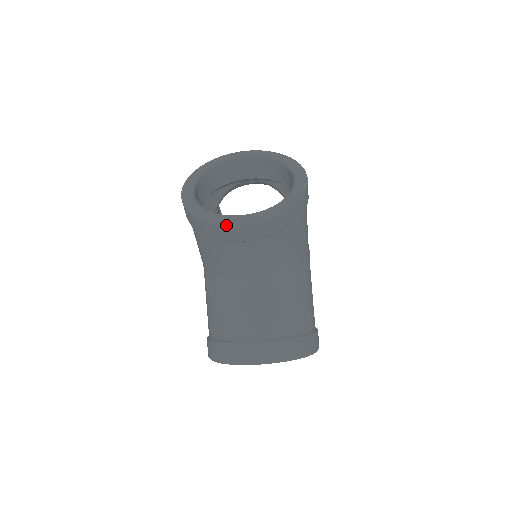
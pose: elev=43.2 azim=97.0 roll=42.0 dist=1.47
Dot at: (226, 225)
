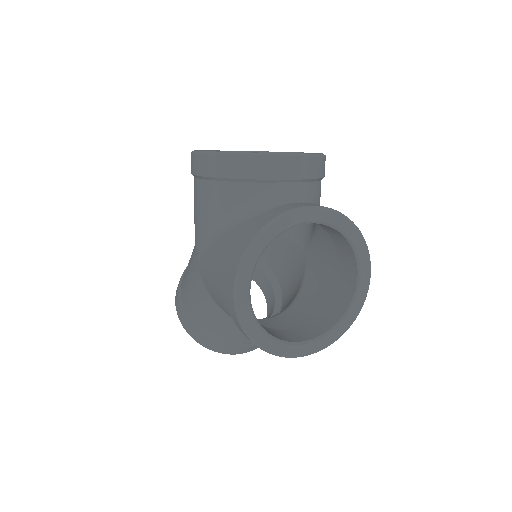
Dot at: occluded
